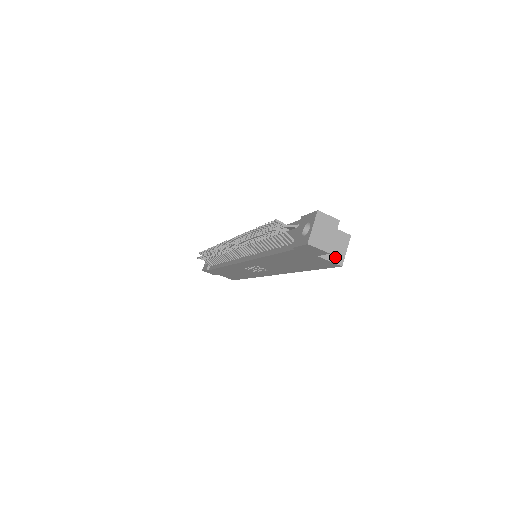
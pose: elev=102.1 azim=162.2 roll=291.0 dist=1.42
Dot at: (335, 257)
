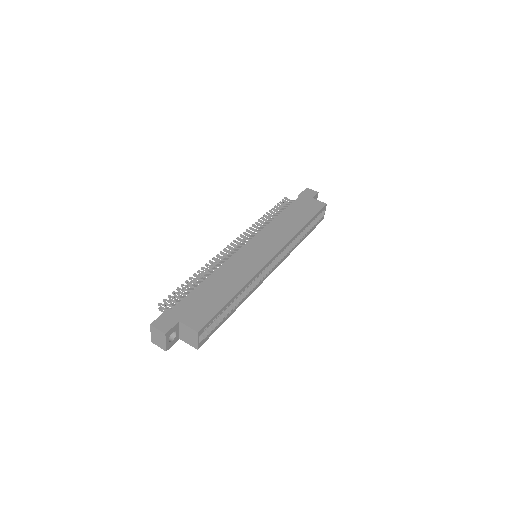
Dot at: (191, 343)
